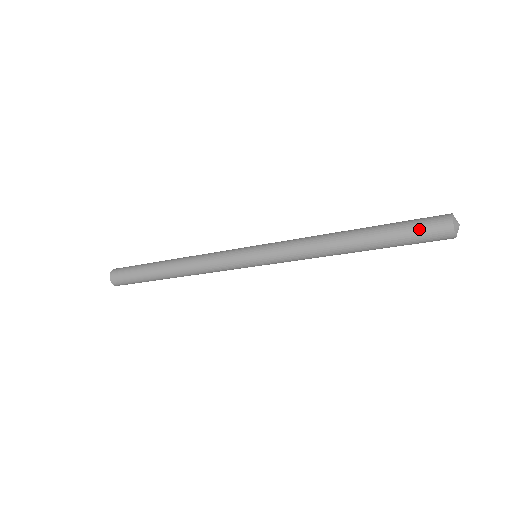
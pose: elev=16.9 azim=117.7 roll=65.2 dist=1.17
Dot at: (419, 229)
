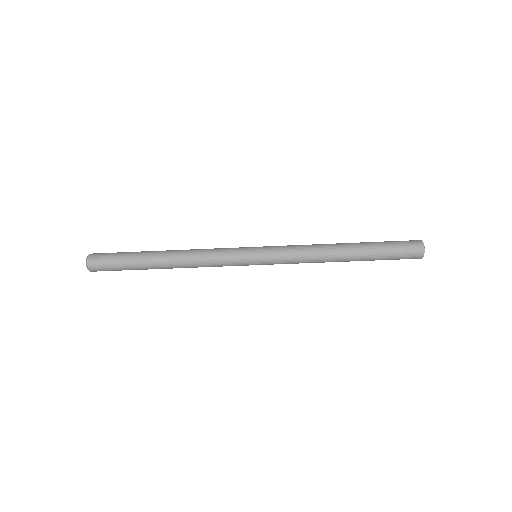
Dot at: (397, 241)
